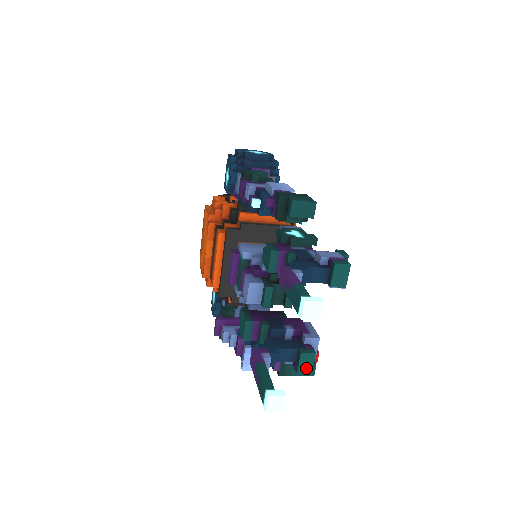
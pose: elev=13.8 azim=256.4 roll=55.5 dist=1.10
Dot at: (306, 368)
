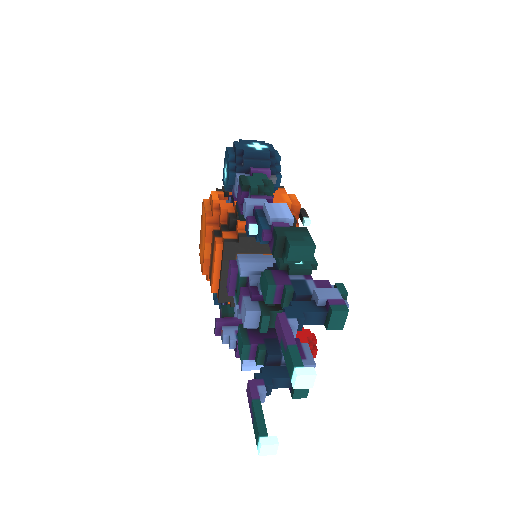
Dot at: (301, 394)
